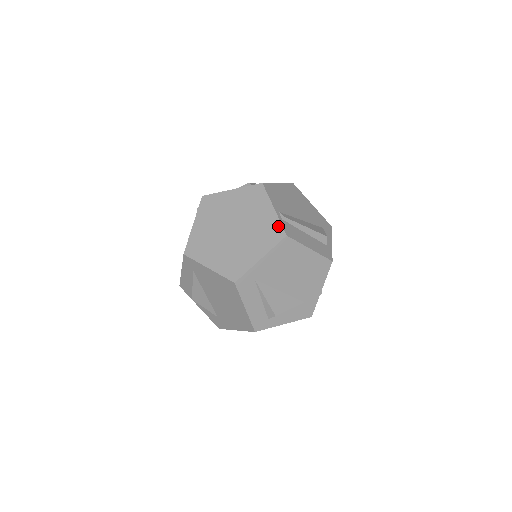
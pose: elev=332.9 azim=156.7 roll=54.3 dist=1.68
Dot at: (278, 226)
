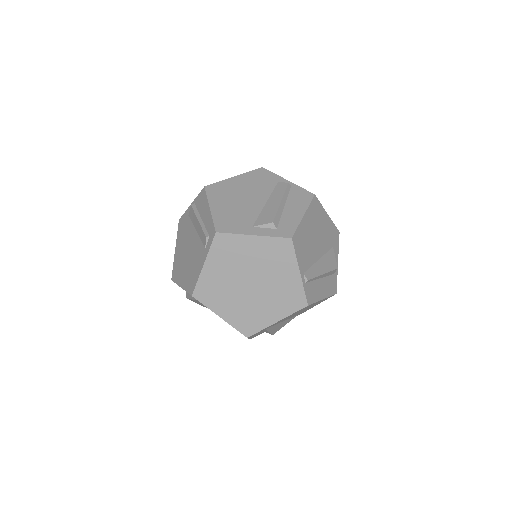
Dot at: (301, 294)
